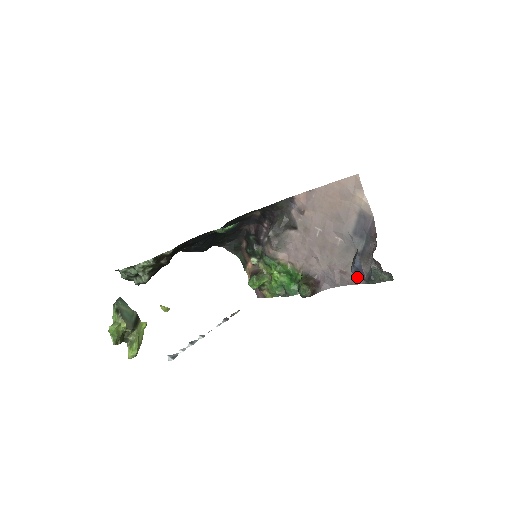
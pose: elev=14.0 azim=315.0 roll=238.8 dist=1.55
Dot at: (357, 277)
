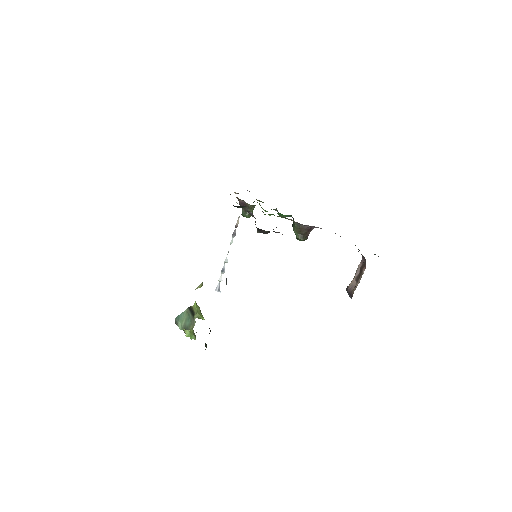
Dot at: occluded
